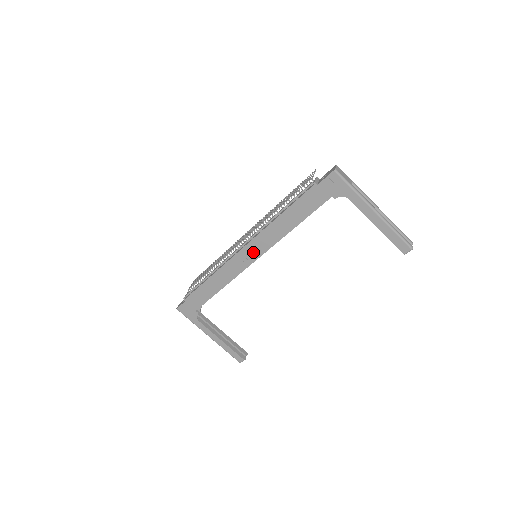
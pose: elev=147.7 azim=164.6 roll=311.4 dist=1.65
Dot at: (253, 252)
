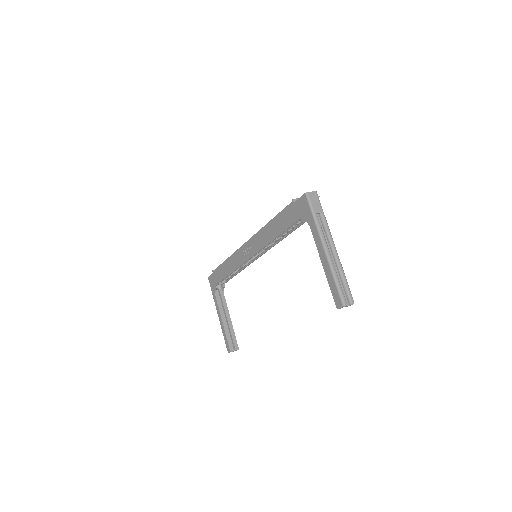
Dot at: (250, 249)
